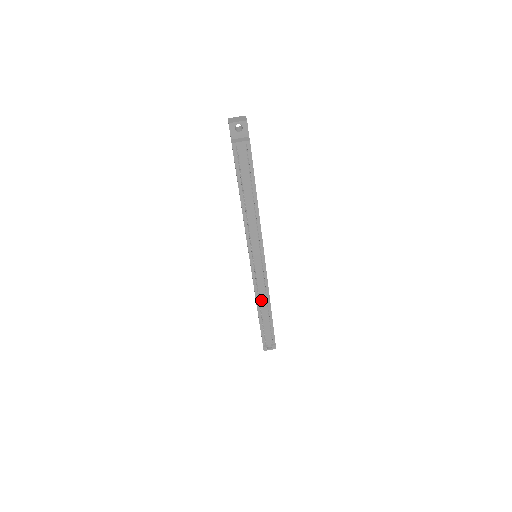
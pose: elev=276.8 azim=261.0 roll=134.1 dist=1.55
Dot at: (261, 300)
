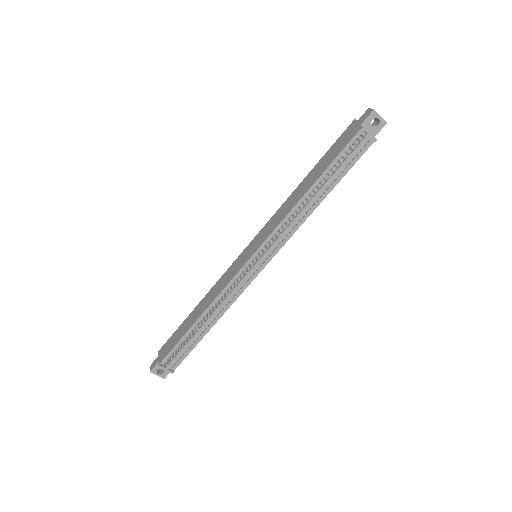
Dot at: occluded
